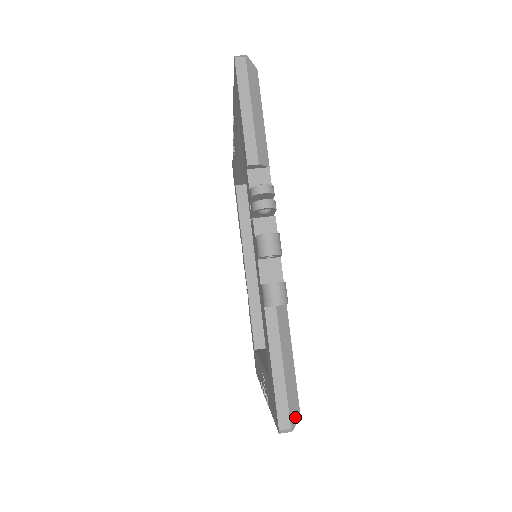
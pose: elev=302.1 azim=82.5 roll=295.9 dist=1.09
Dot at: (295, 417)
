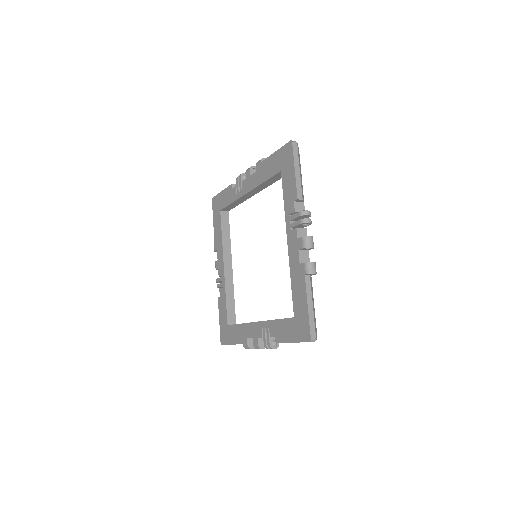
Dot at: occluded
